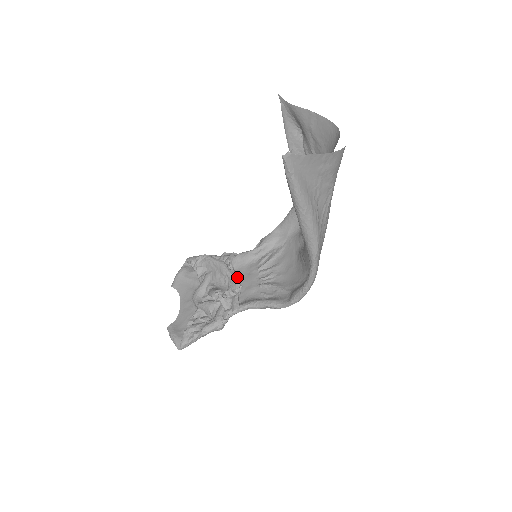
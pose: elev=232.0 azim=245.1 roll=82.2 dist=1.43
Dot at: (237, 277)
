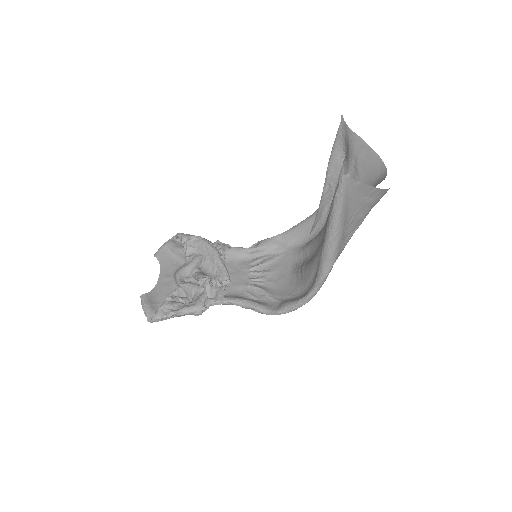
Dot at: occluded
